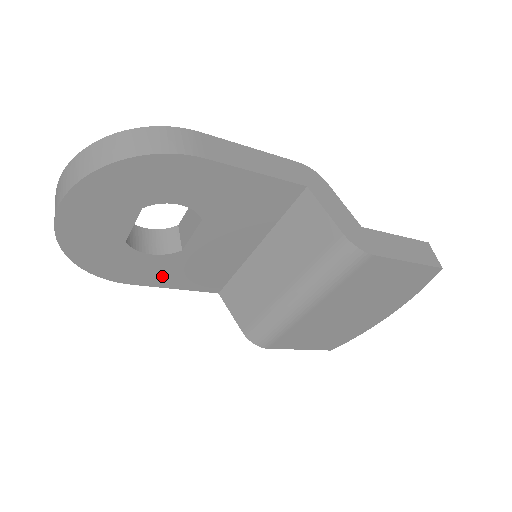
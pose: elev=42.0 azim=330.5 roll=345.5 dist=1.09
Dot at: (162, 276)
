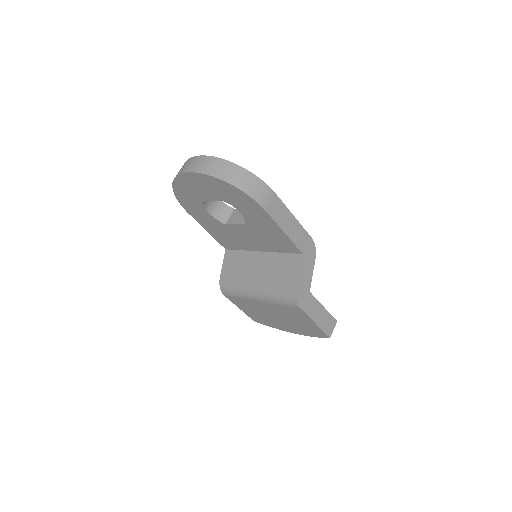
Dot at: (206, 223)
